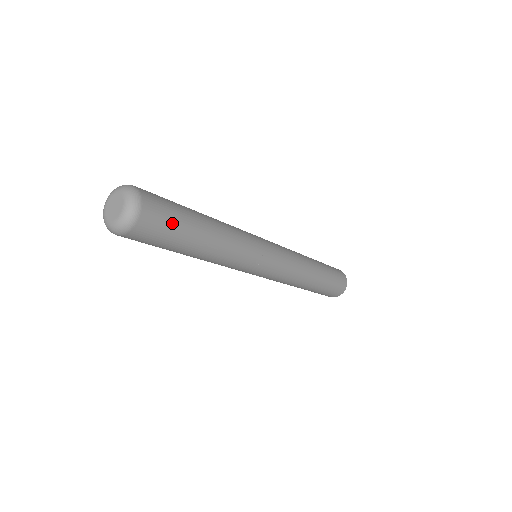
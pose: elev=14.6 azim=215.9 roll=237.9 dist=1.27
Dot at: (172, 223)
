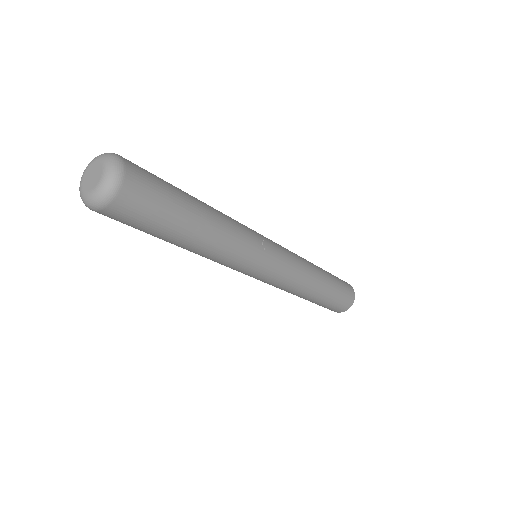
Dot at: (161, 184)
